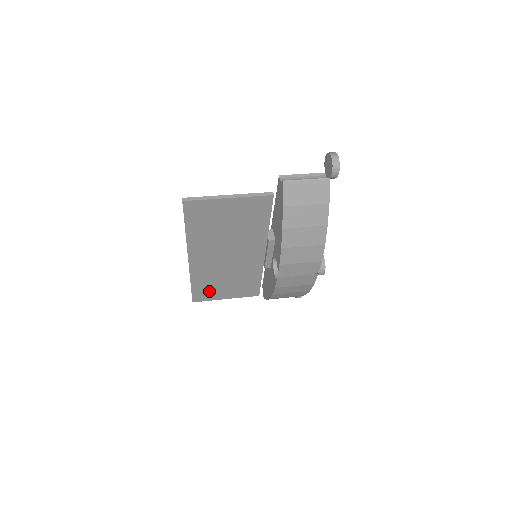
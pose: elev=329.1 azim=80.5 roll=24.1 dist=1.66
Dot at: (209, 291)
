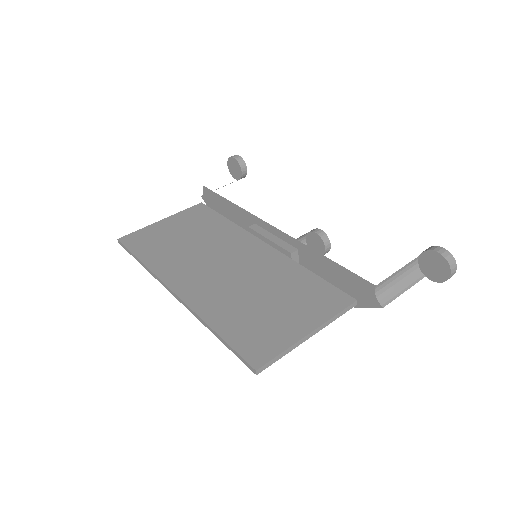
Dot at: occluded
